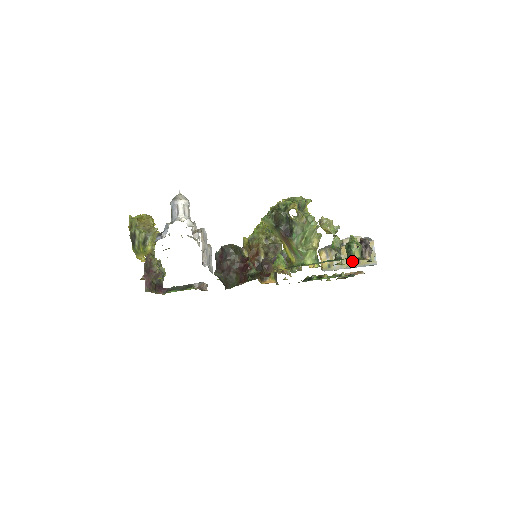
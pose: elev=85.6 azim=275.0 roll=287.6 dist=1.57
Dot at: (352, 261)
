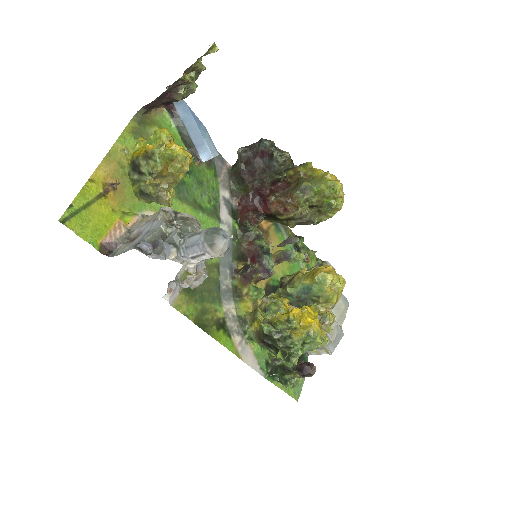
Dot at: occluded
